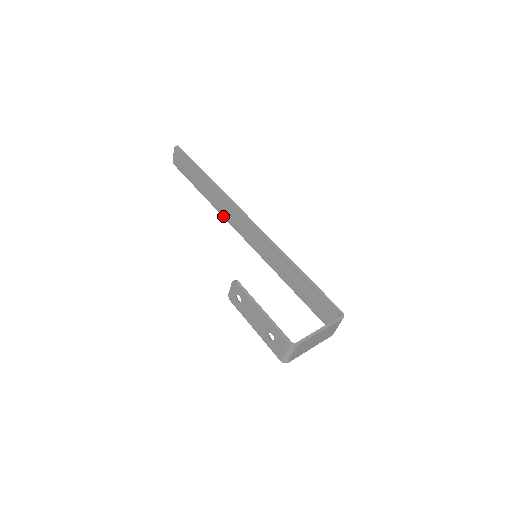
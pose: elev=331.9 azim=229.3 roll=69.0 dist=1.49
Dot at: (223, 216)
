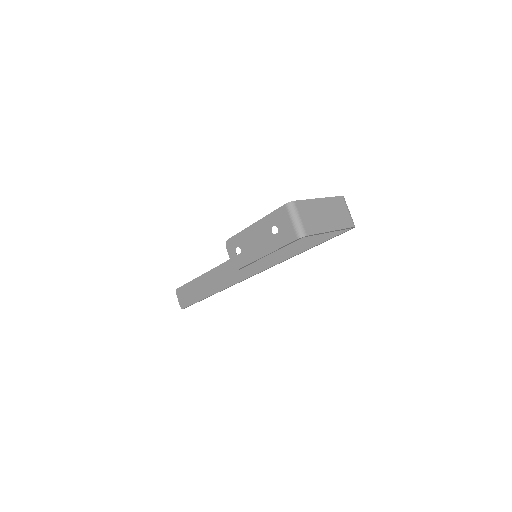
Dot at: (228, 286)
